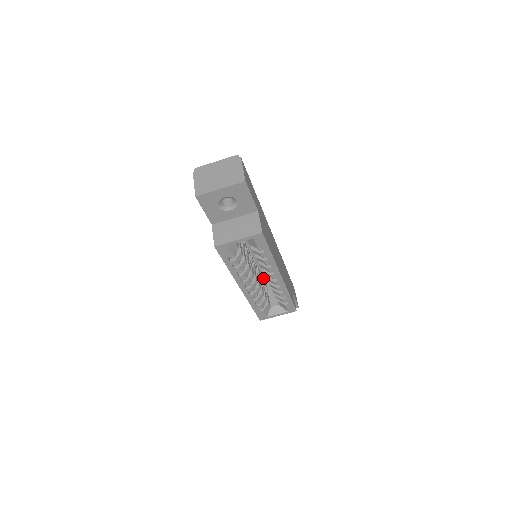
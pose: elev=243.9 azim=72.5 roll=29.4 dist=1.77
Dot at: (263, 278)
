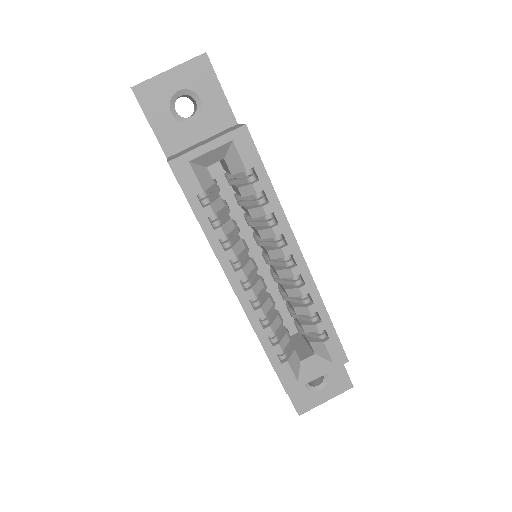
Dot at: occluded
